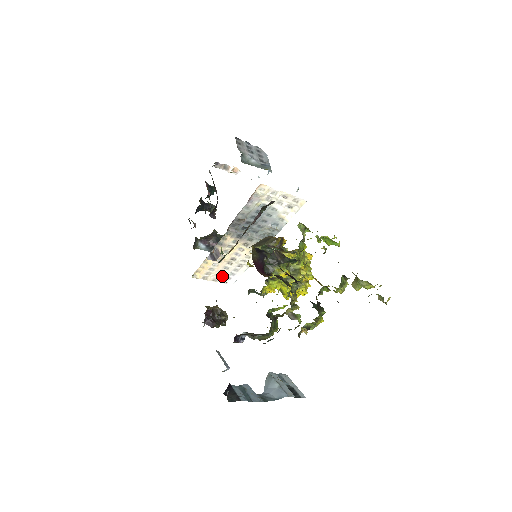
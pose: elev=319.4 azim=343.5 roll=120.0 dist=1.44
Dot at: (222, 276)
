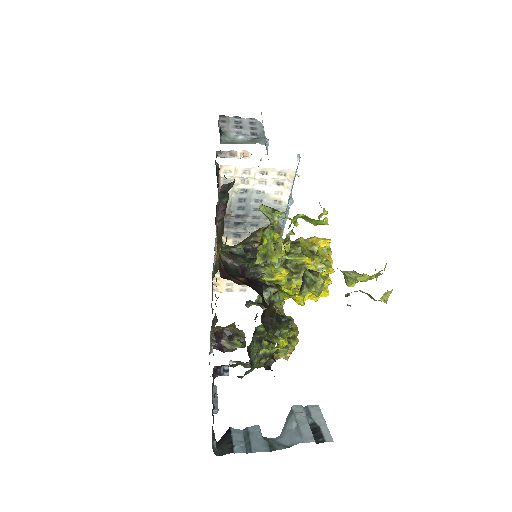
Dot at: occluded
